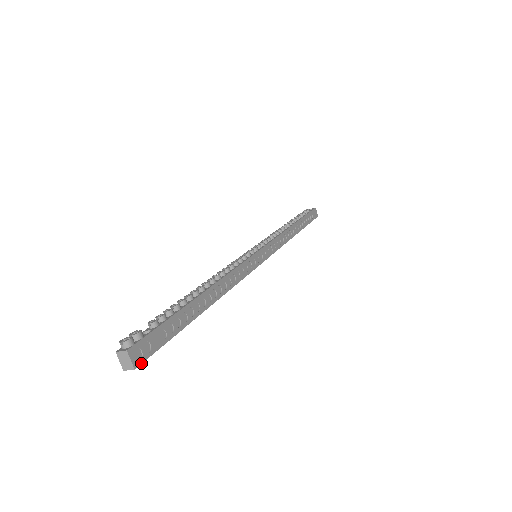
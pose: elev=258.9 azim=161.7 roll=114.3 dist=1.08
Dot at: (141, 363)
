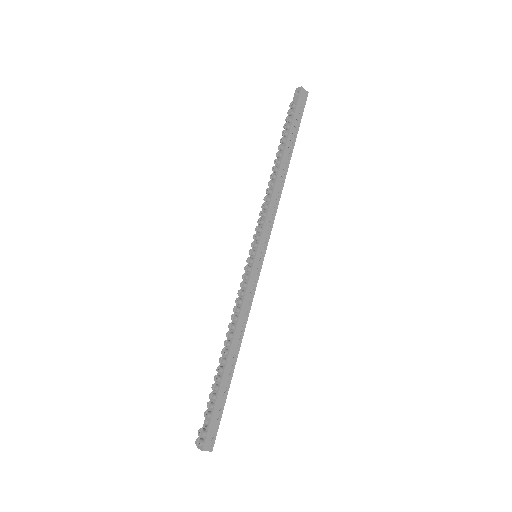
Dot at: occluded
